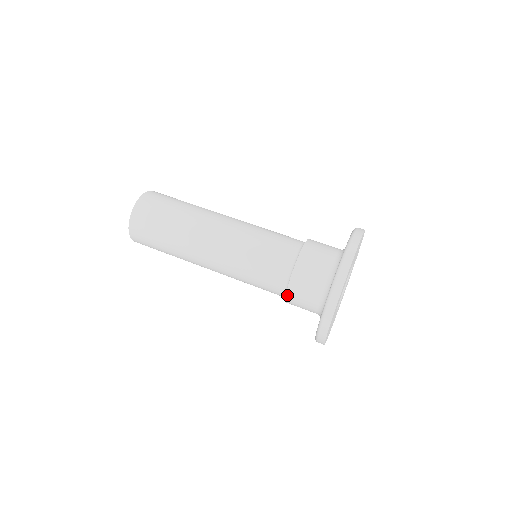
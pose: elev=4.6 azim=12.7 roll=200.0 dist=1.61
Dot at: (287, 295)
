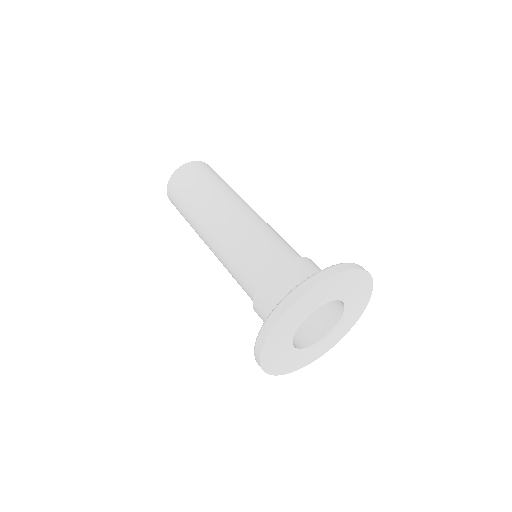
Dot at: occluded
